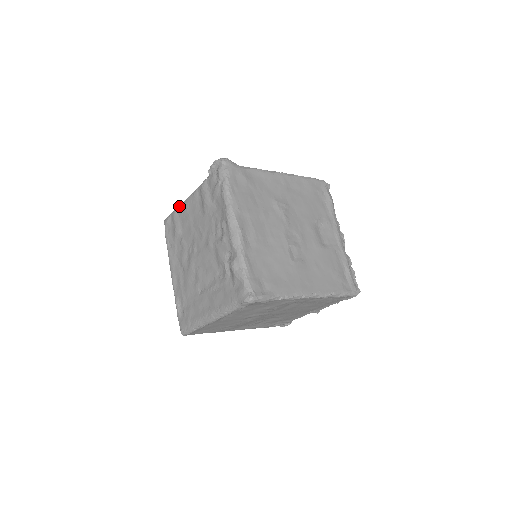
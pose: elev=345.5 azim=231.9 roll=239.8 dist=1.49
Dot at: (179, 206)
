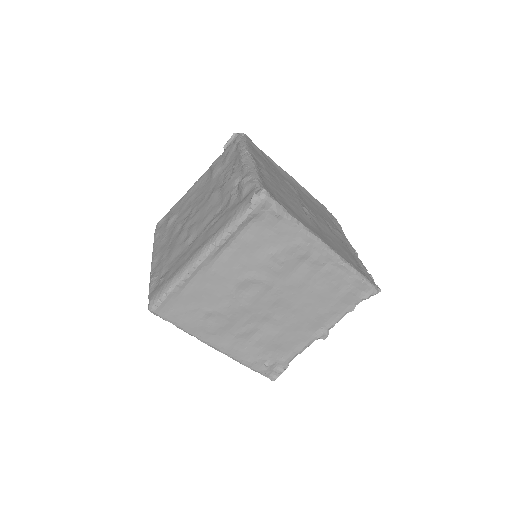
Dot at: (180, 199)
